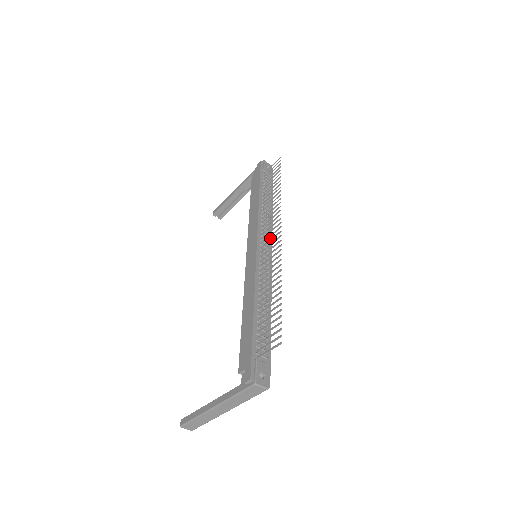
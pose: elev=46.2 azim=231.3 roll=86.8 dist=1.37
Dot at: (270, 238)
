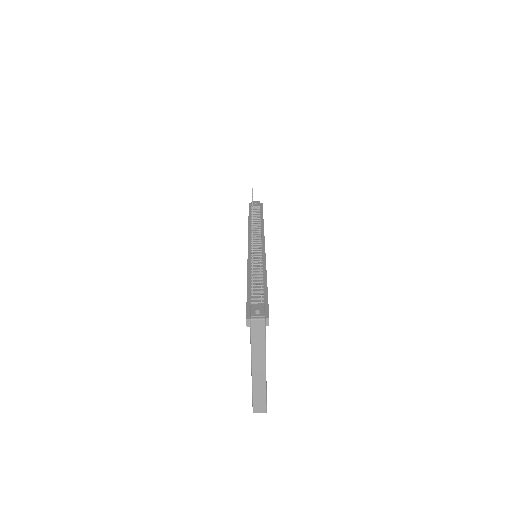
Dot at: (262, 238)
